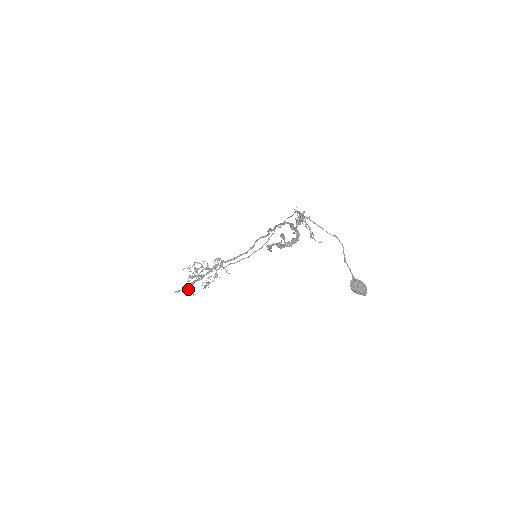
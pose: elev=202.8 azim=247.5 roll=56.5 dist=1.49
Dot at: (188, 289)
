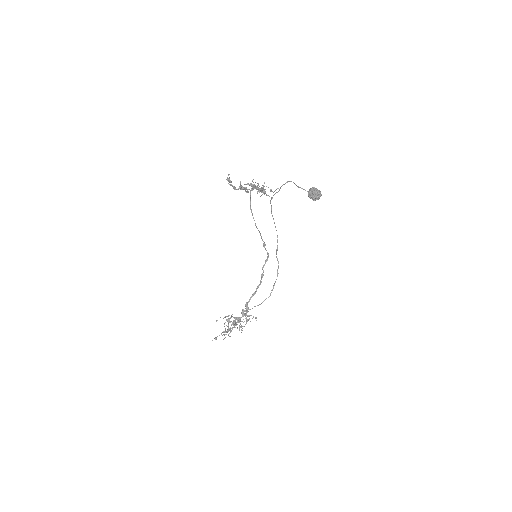
Dot at: (223, 332)
